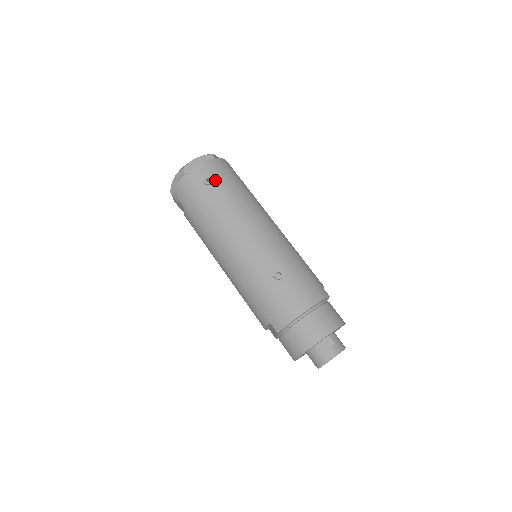
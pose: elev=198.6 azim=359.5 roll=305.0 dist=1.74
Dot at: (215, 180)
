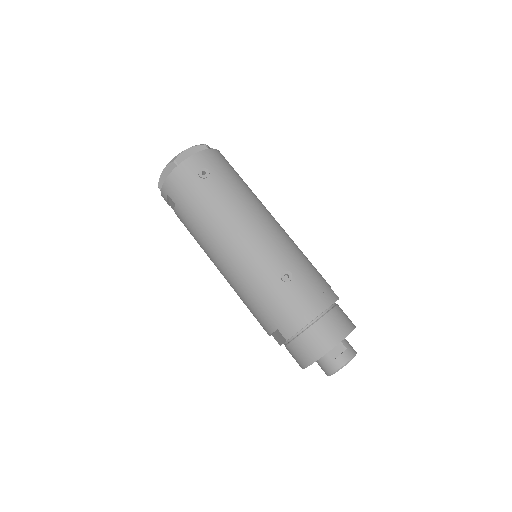
Dot at: (211, 173)
